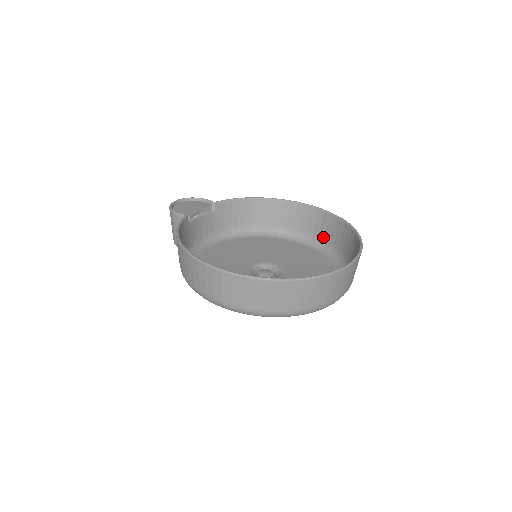
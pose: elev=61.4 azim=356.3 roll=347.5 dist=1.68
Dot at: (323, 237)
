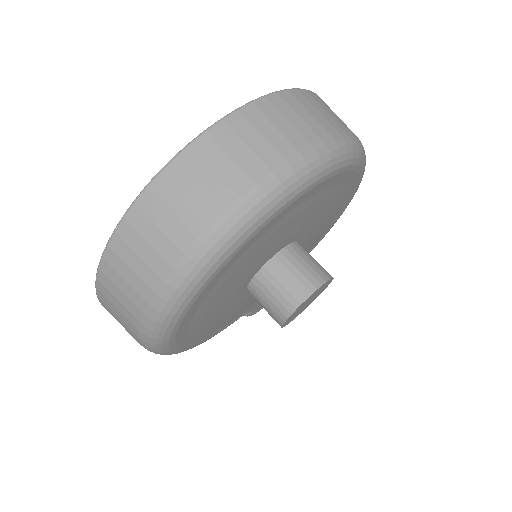
Dot at: occluded
